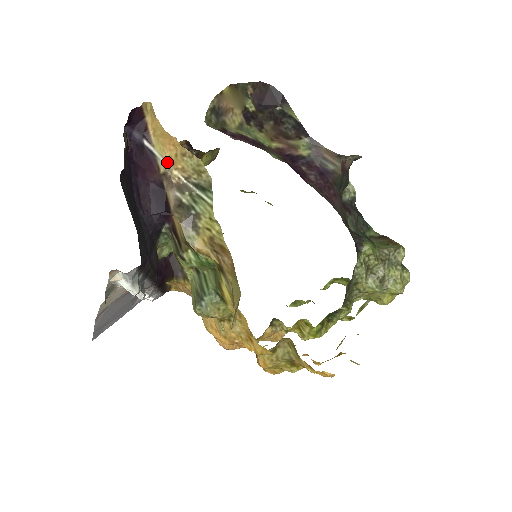
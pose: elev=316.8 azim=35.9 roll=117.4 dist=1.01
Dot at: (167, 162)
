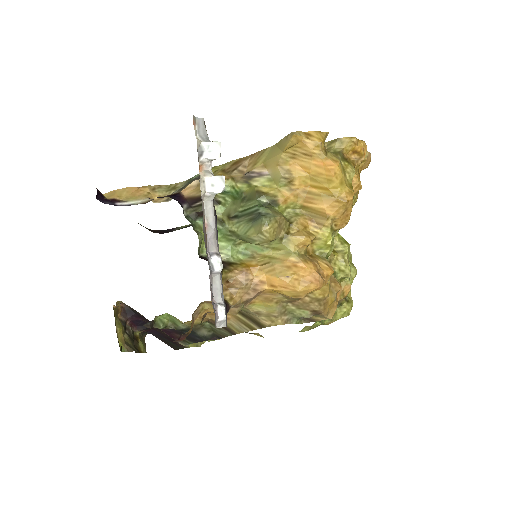
Dot at: (146, 198)
